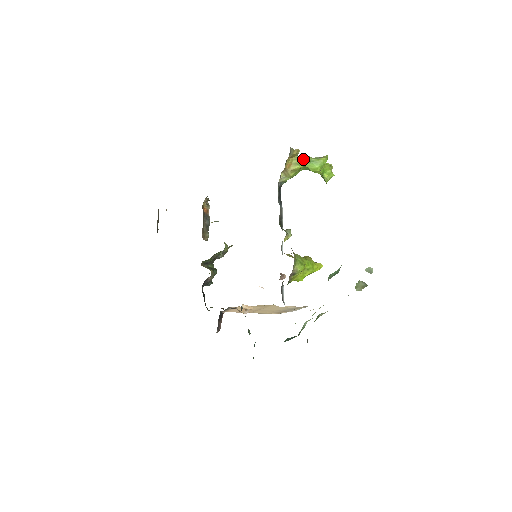
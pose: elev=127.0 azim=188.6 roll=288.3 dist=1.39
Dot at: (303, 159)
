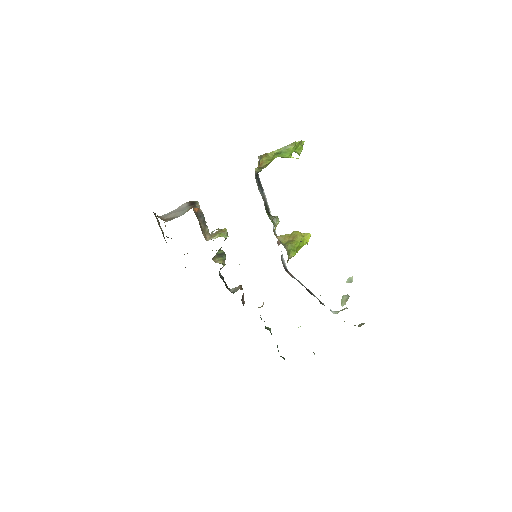
Dot at: (273, 155)
